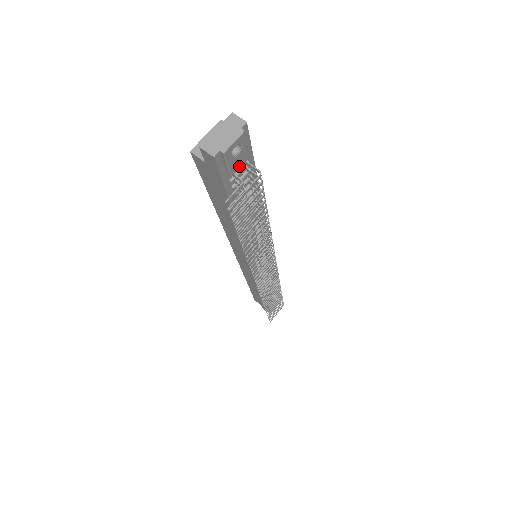
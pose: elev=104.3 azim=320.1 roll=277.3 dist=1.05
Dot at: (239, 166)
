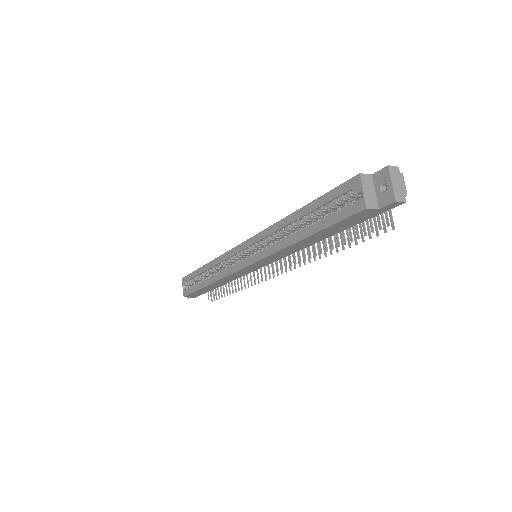
Dot at: occluded
